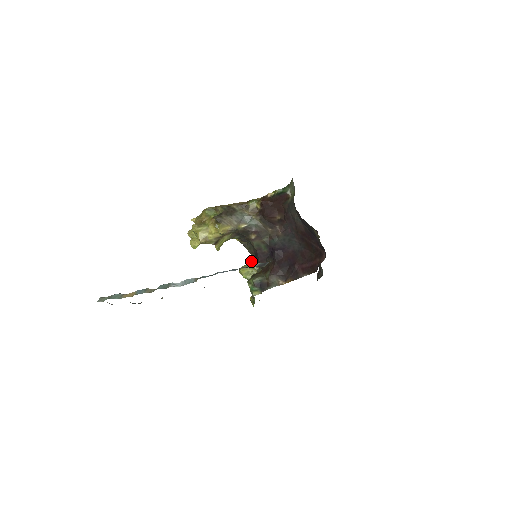
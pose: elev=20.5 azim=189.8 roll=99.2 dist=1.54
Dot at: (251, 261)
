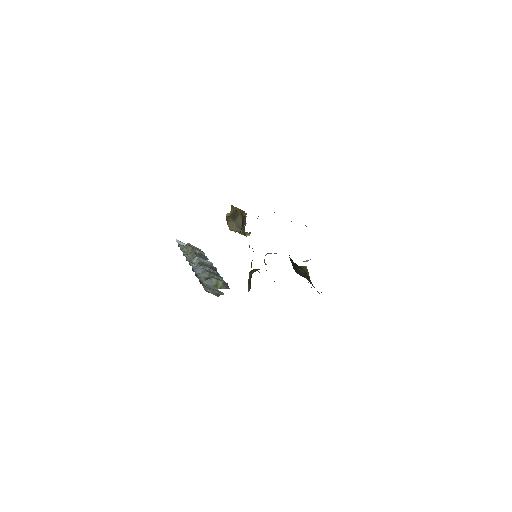
Dot at: occluded
